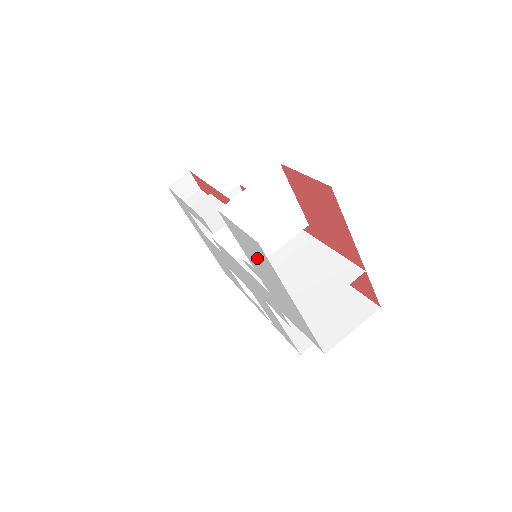
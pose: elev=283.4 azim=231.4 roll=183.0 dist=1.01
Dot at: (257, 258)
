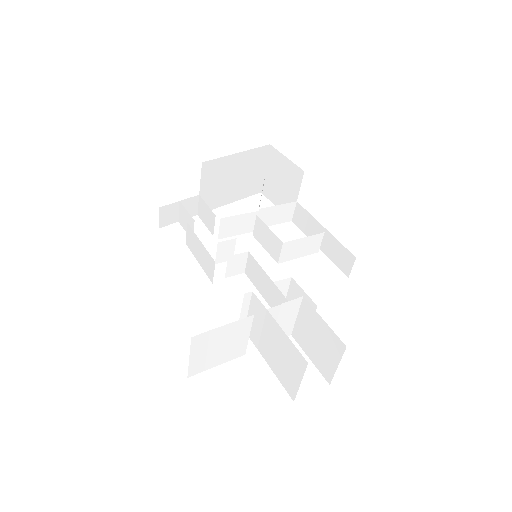
Dot at: occluded
